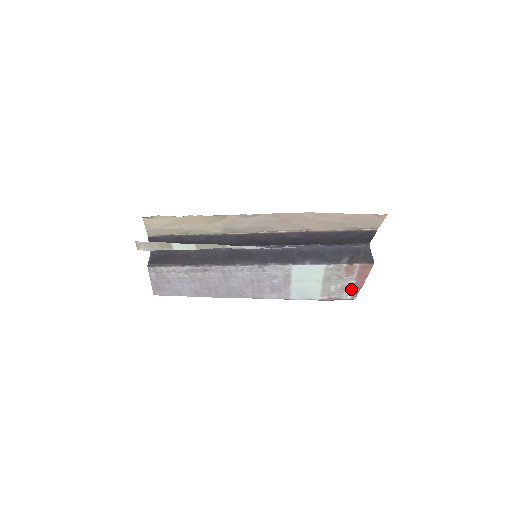
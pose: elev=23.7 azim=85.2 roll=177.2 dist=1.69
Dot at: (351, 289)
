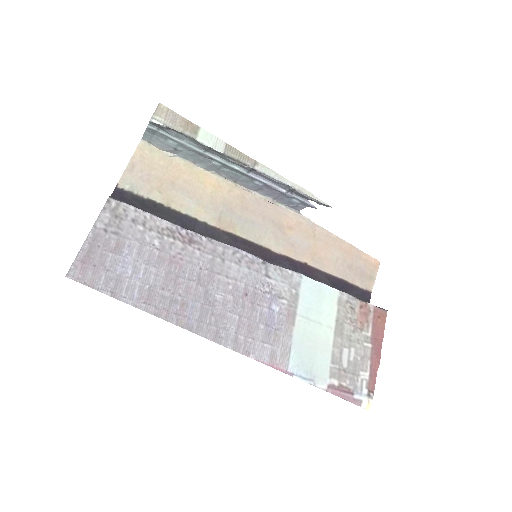
Dot at: (366, 368)
